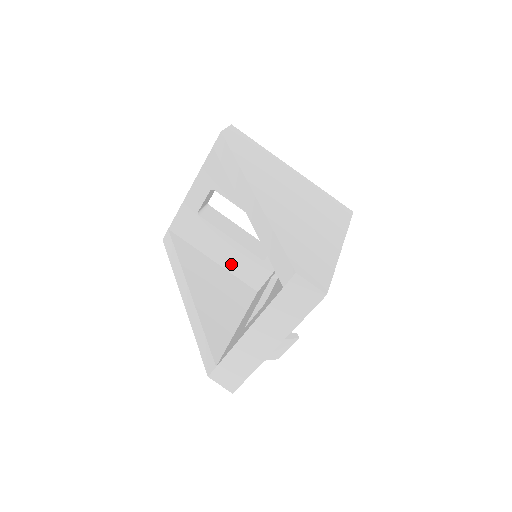
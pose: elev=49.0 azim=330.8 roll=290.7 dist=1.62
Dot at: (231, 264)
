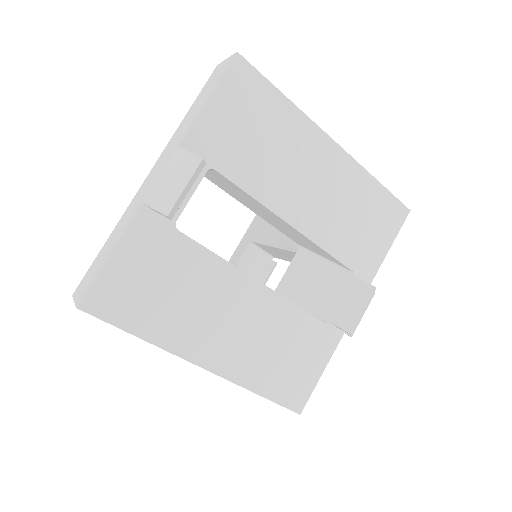
Dot at: occluded
